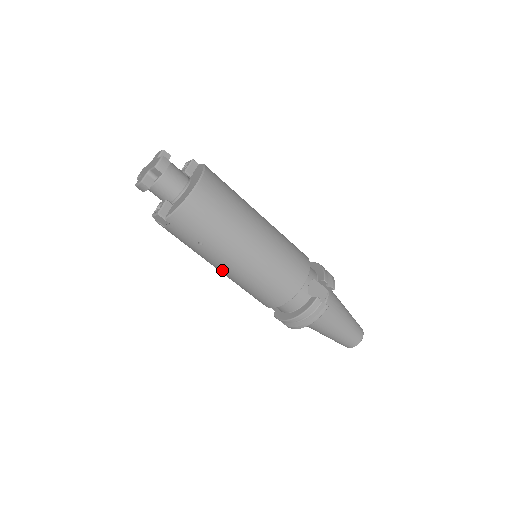
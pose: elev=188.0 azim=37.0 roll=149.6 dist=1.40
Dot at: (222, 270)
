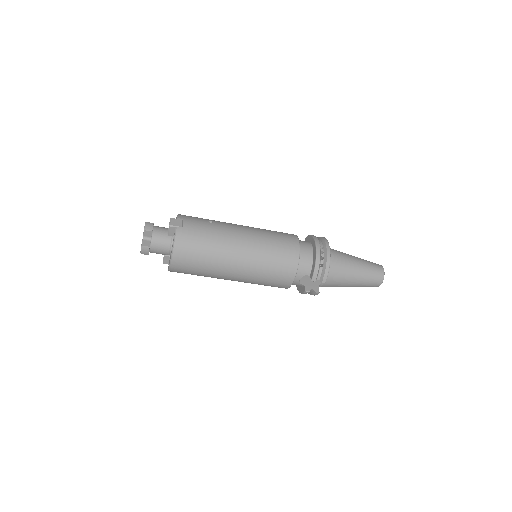
Dot at: occluded
